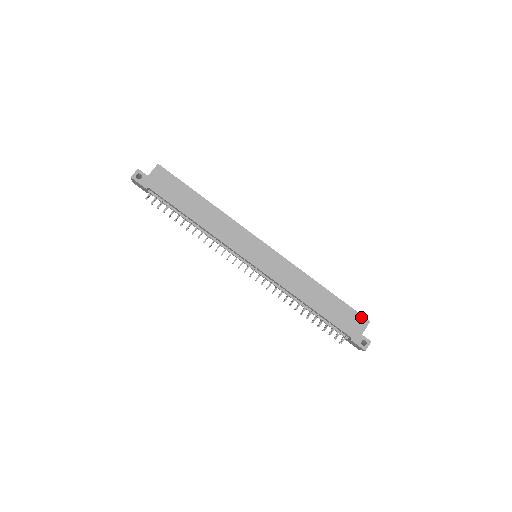
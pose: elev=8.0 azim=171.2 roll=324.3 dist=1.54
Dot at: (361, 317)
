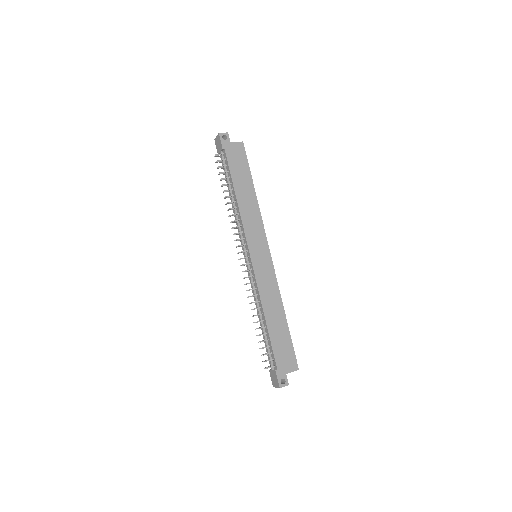
Dot at: (295, 361)
